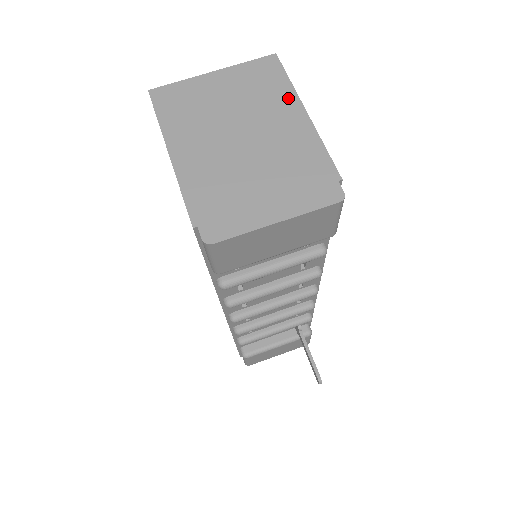
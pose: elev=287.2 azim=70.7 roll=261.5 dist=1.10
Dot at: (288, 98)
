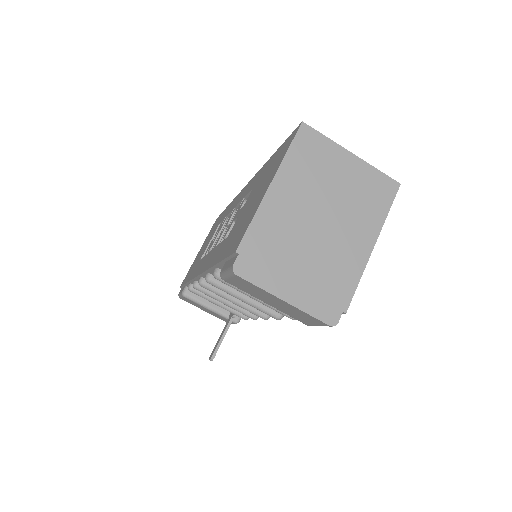
Dot at: (374, 225)
